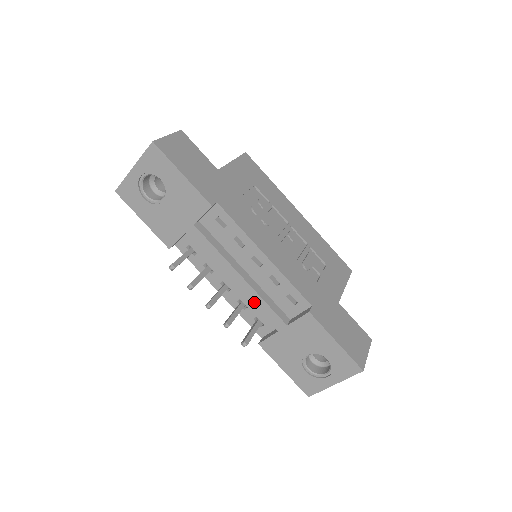
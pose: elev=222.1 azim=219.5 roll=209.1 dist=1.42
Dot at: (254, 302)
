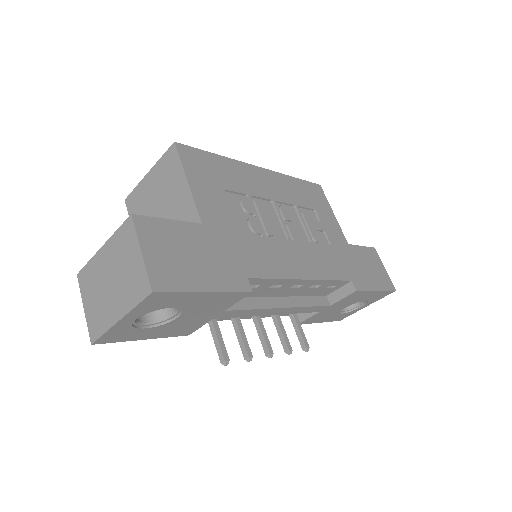
Dot at: (297, 312)
